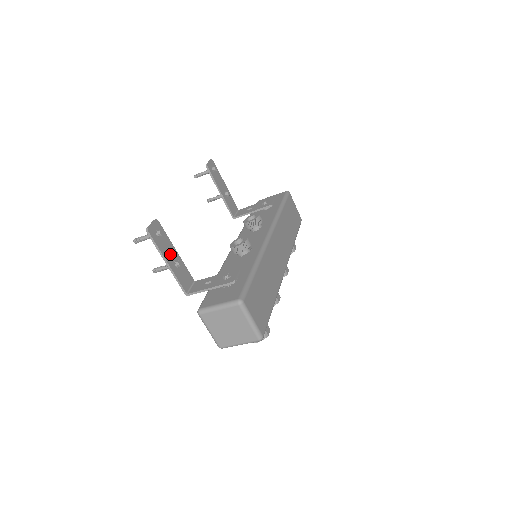
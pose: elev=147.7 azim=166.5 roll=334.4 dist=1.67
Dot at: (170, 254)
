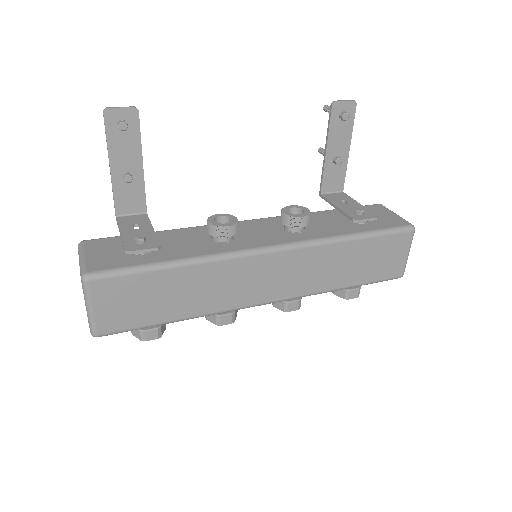
Dot at: (125, 160)
